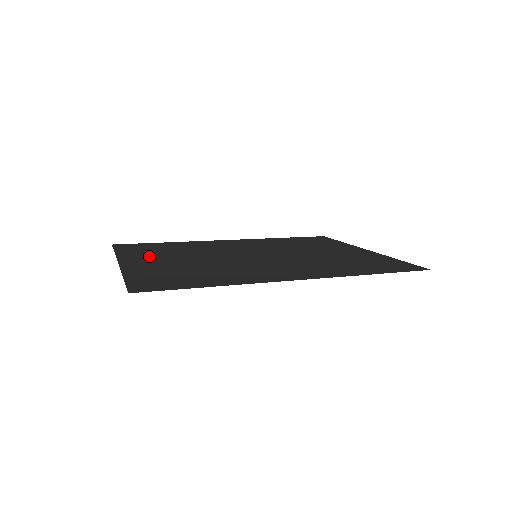
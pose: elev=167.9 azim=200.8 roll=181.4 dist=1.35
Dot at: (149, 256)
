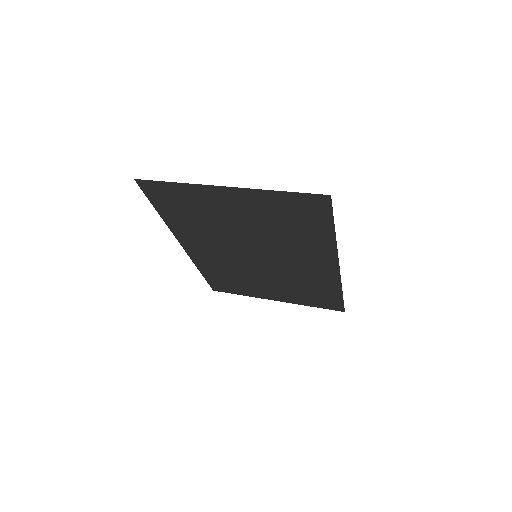
Dot at: (212, 203)
